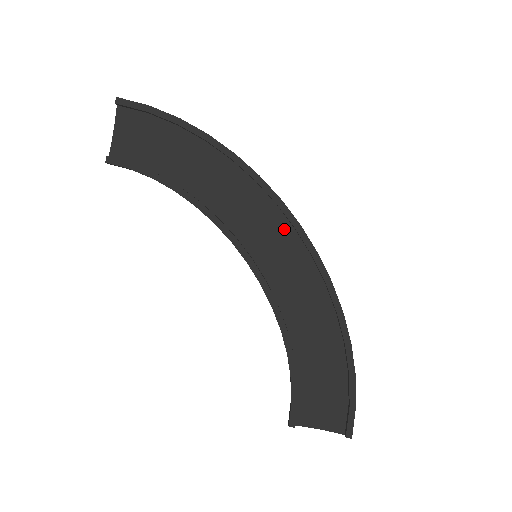
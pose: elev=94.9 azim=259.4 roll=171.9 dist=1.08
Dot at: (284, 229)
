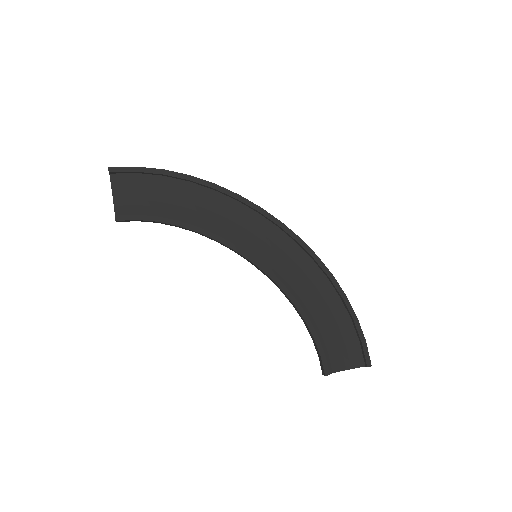
Dot at: (269, 229)
